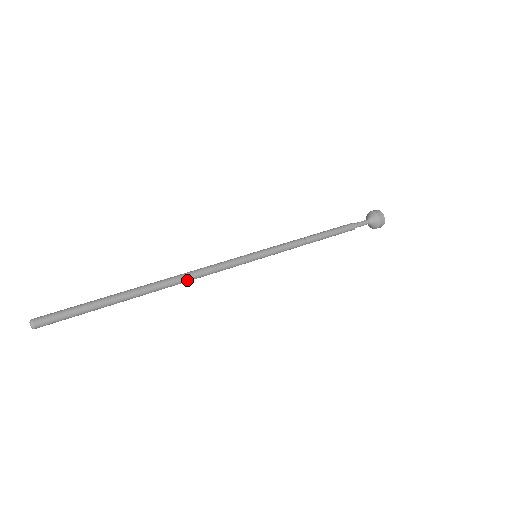
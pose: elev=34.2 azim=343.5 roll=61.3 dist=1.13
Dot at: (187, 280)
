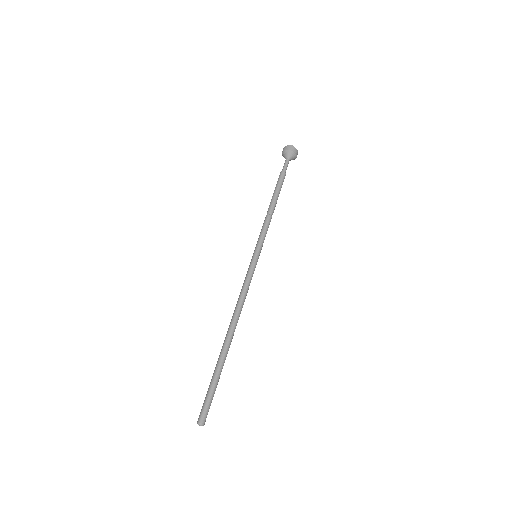
Dot at: occluded
